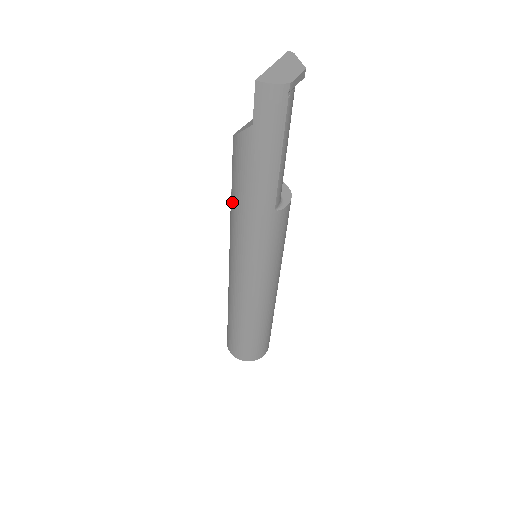
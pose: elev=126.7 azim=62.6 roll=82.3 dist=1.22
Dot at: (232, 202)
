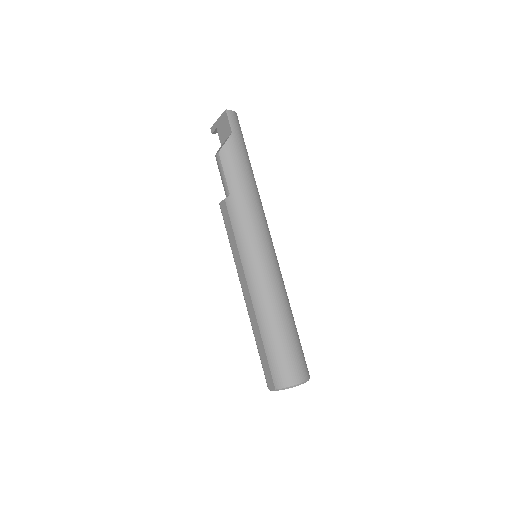
Dot at: (234, 198)
